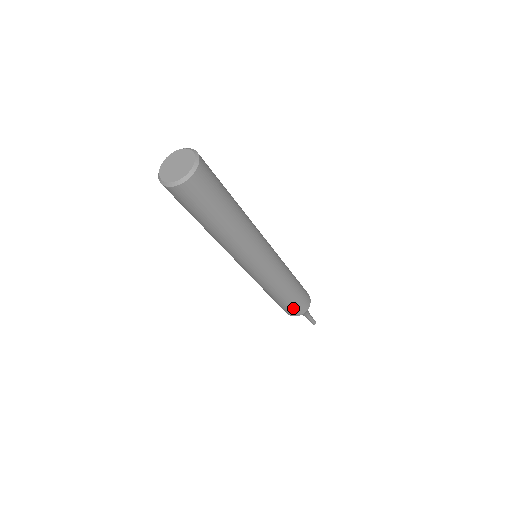
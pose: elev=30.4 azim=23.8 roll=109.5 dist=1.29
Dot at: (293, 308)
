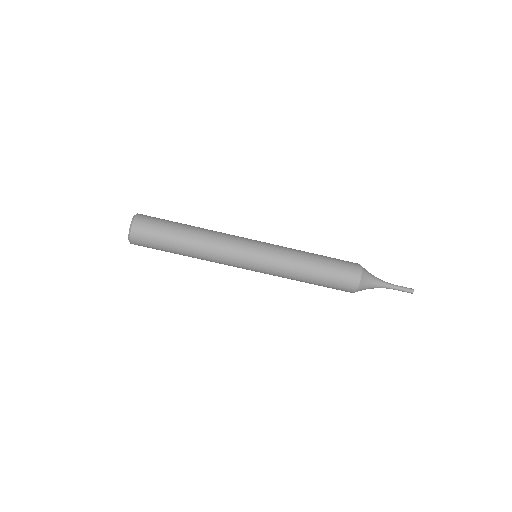
Dot at: (339, 283)
